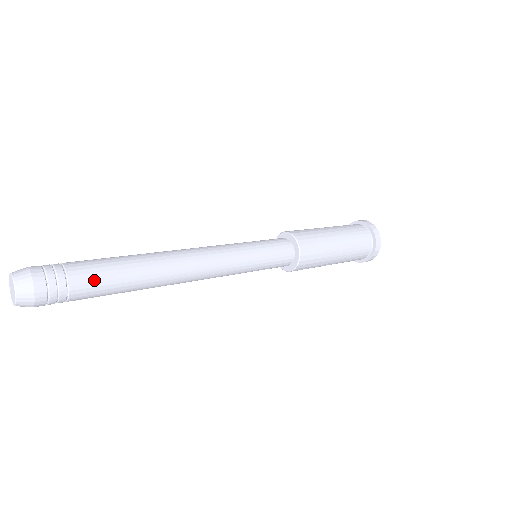
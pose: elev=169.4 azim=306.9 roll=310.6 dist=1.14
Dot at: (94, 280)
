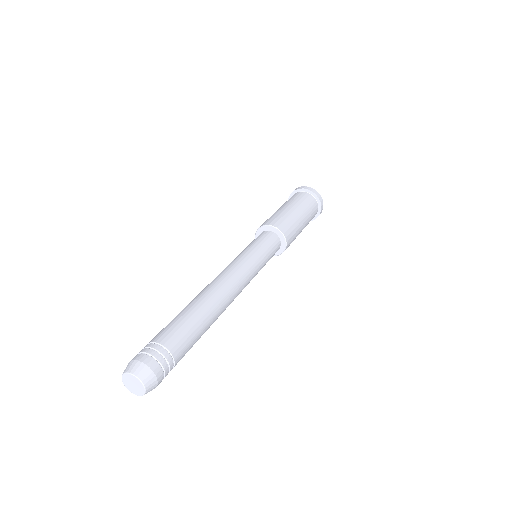
Dot at: (177, 333)
